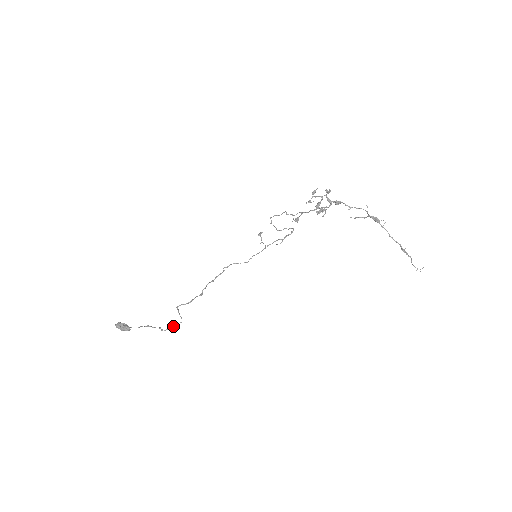
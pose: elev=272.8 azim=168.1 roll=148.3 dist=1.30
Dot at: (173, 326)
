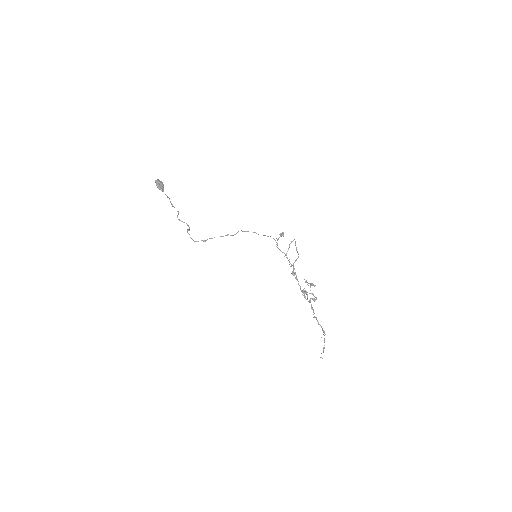
Dot at: occluded
